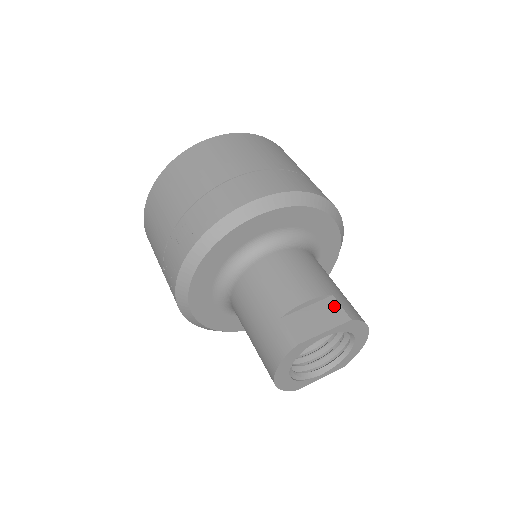
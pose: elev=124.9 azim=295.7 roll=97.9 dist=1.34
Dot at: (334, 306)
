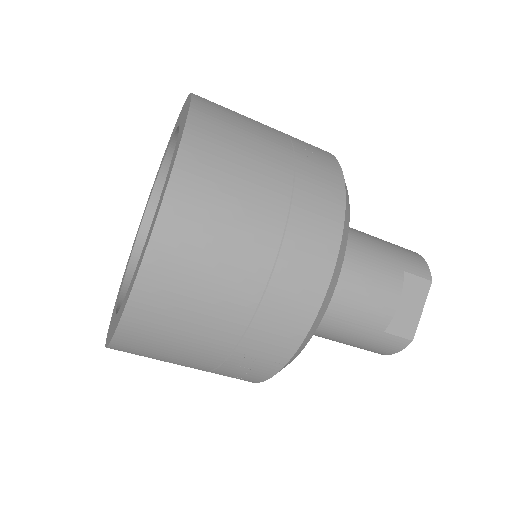
Dot at: (412, 281)
